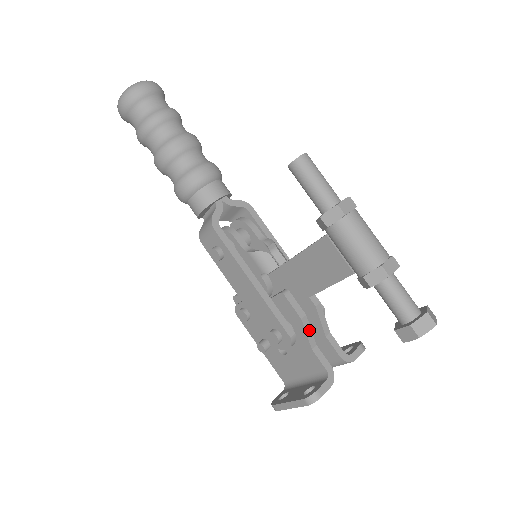
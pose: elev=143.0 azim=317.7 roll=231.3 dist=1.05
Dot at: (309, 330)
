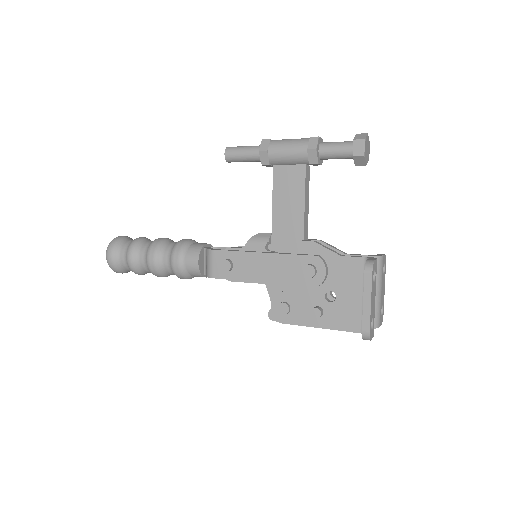
Dot at: (327, 248)
